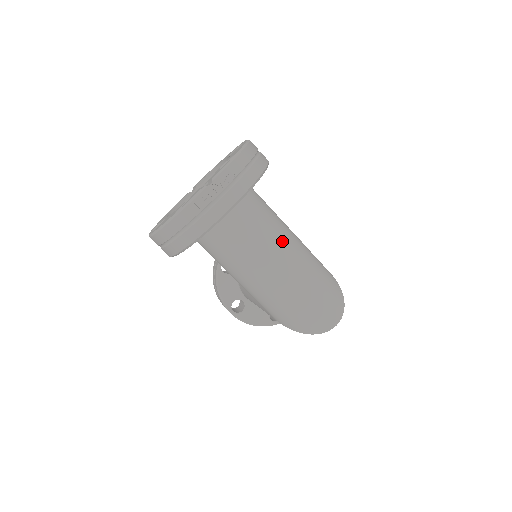
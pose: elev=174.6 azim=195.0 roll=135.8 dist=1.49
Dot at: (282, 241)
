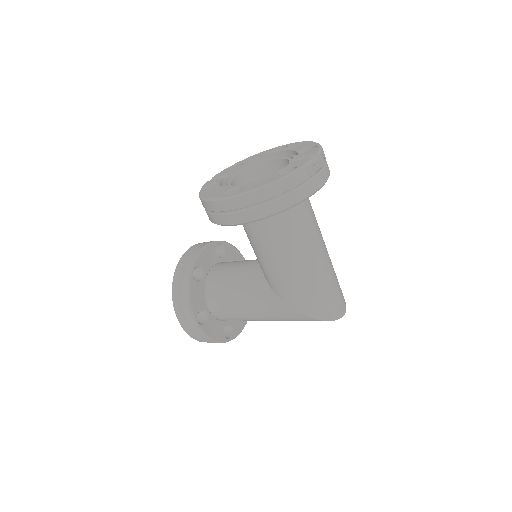
Dot at: (320, 231)
